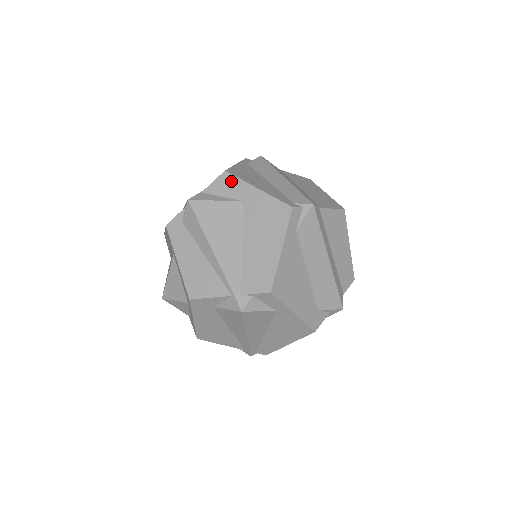
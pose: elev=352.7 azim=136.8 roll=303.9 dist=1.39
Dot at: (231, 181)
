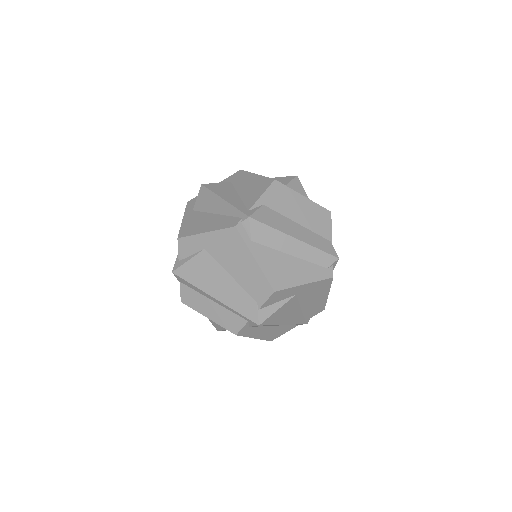
Dot at: (282, 293)
